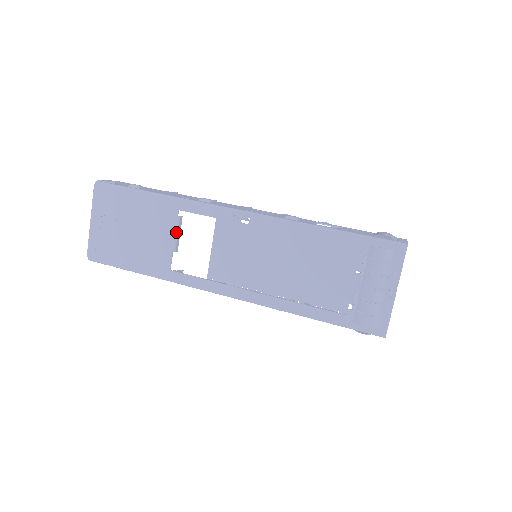
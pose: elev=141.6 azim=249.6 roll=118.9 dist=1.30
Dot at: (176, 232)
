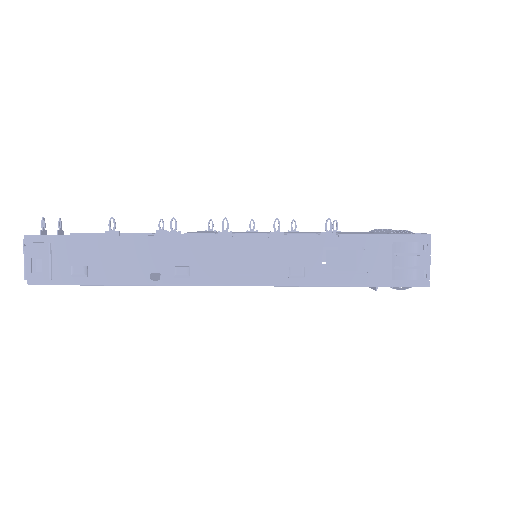
Dot at: occluded
